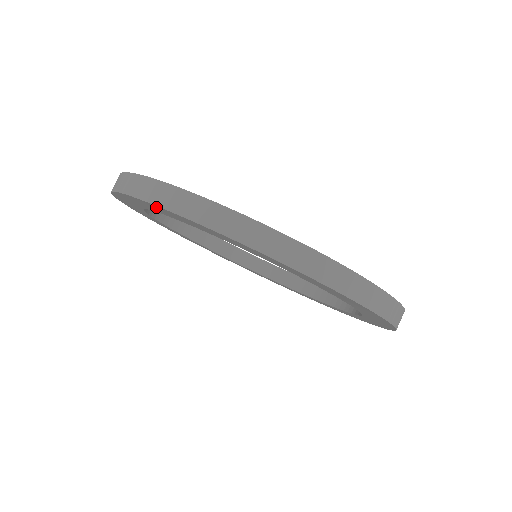
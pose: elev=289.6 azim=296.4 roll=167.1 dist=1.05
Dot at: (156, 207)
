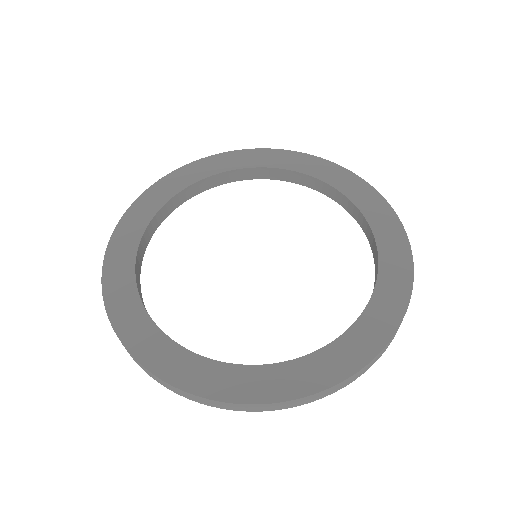
Dot at: occluded
